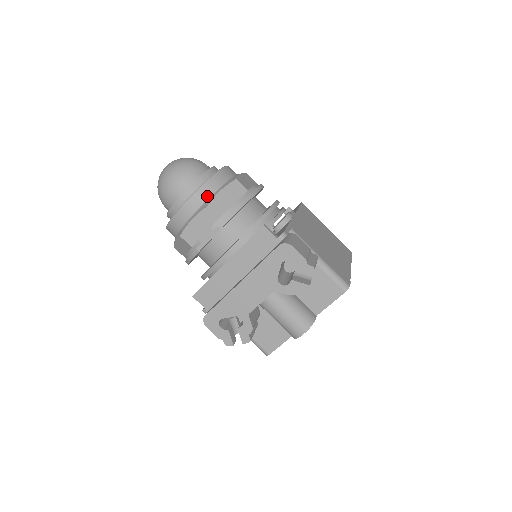
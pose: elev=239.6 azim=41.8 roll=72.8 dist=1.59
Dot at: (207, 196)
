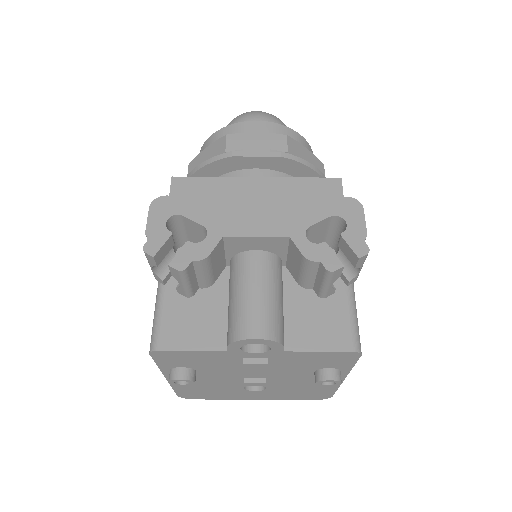
Dot at: occluded
